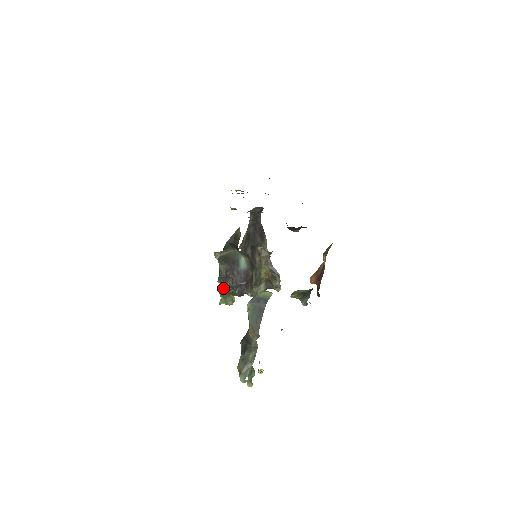
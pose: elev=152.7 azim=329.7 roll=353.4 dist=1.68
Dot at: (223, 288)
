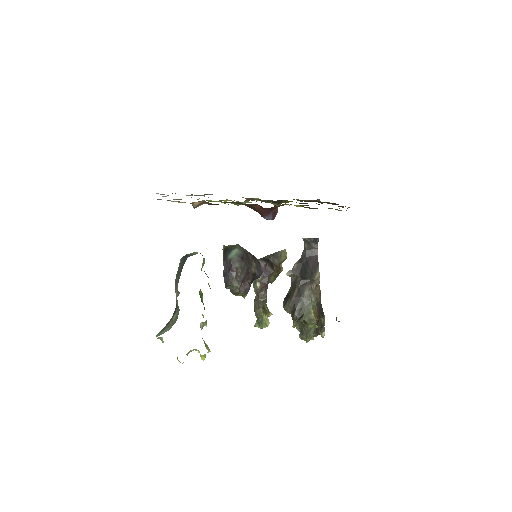
Dot at: (256, 306)
